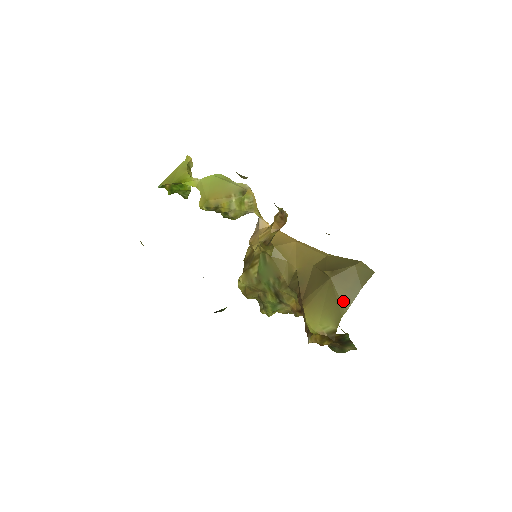
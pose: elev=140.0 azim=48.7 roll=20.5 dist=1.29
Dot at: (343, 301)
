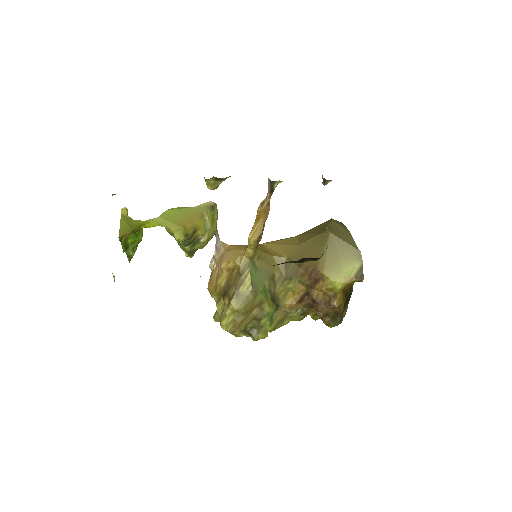
Dot at: (350, 243)
